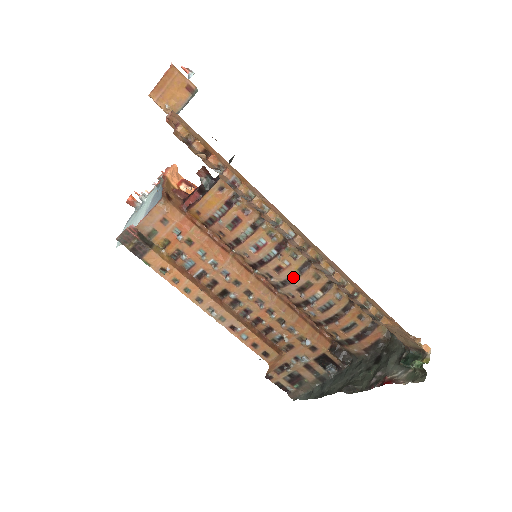
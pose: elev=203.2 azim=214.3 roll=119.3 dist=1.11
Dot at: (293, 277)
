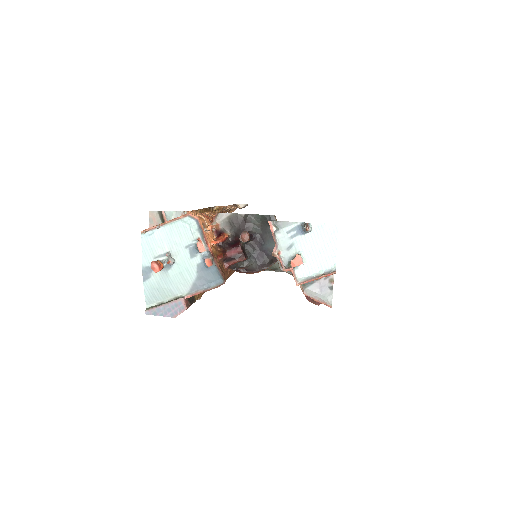
Dot at: occluded
